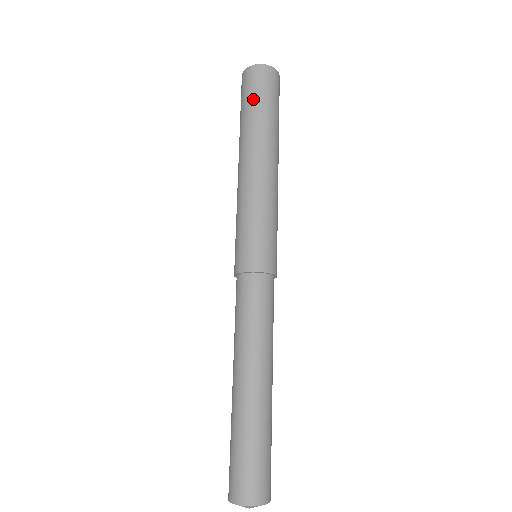
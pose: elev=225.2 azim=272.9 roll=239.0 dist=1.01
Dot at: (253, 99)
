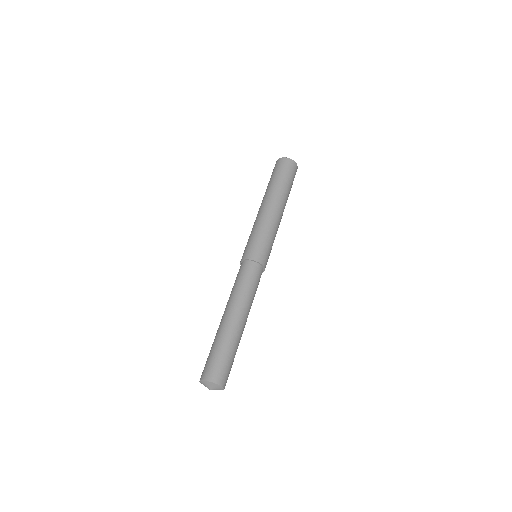
Dot at: (288, 177)
